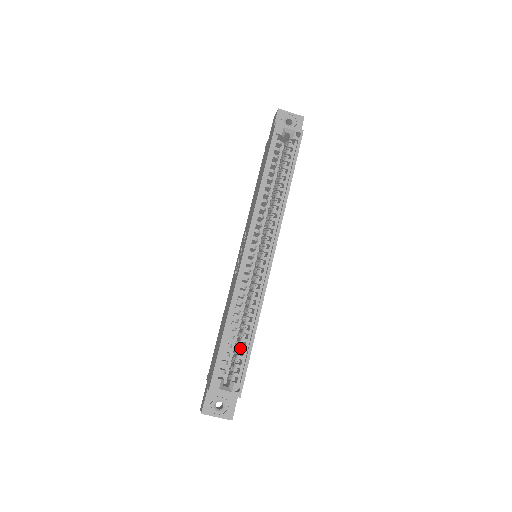
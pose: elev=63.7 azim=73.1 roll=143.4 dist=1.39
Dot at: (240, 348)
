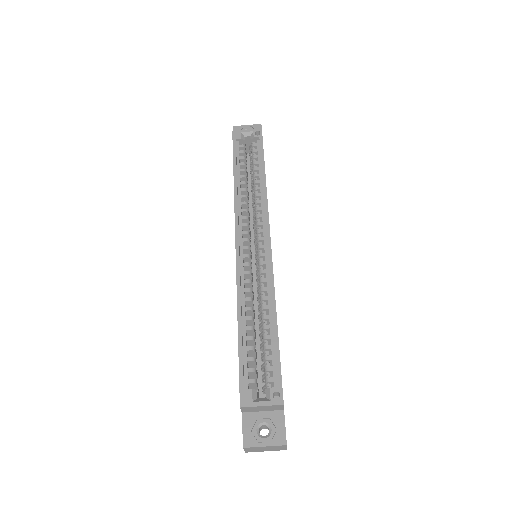
Dot at: (265, 347)
